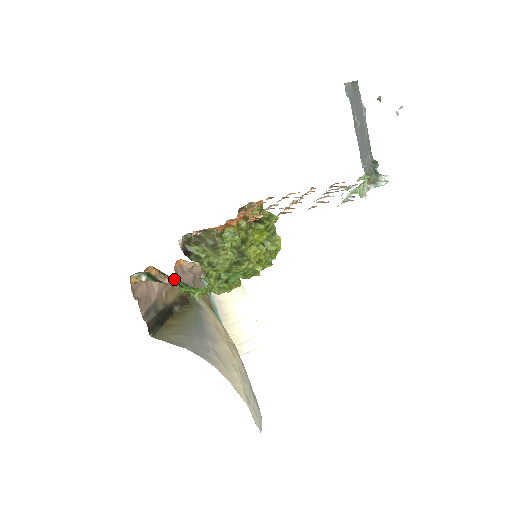
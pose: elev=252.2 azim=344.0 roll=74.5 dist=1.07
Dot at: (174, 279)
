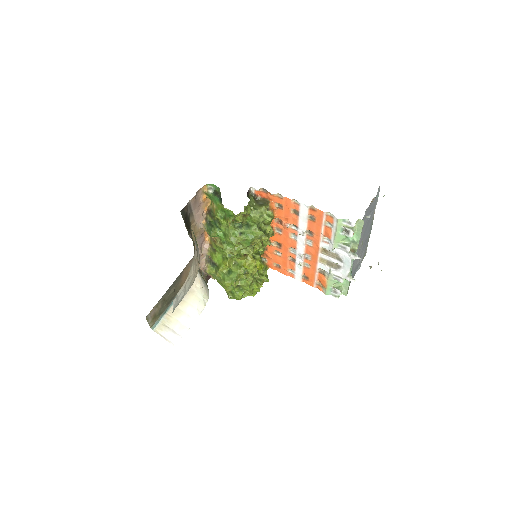
Dot at: (200, 233)
